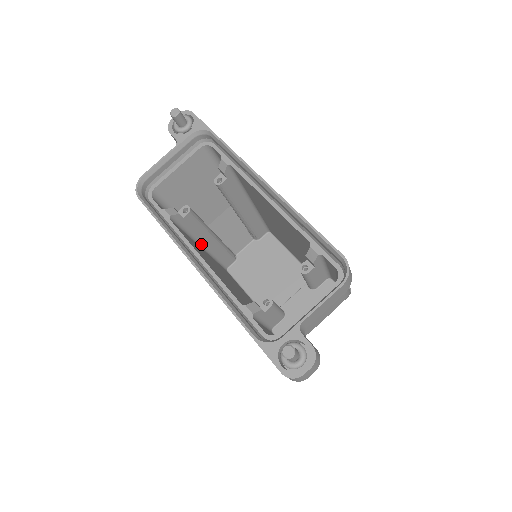
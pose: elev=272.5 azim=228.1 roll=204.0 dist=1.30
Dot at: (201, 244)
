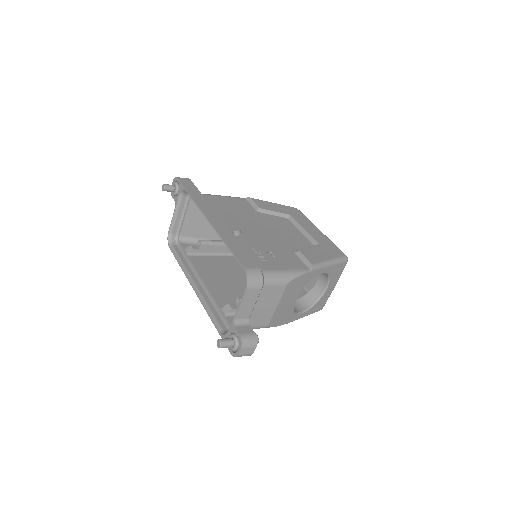
Dot at: occluded
